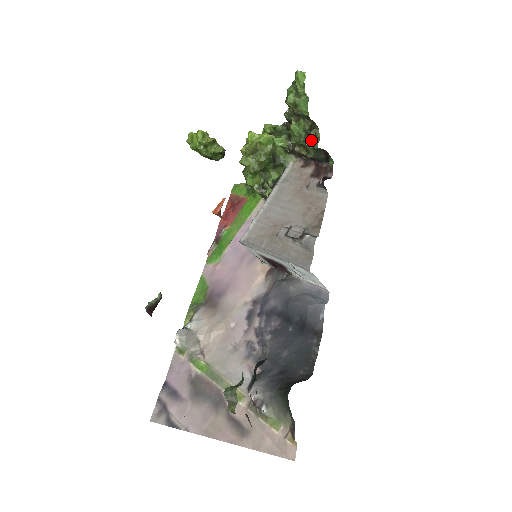
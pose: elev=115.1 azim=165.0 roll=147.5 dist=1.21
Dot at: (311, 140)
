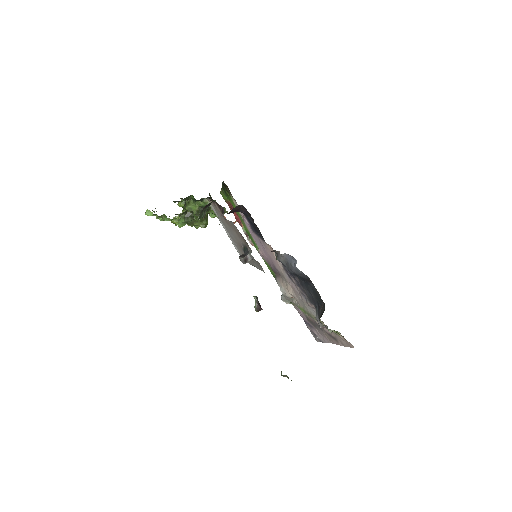
Dot at: (193, 215)
